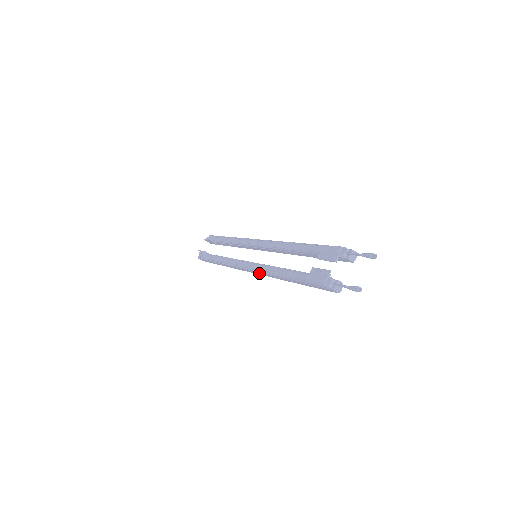
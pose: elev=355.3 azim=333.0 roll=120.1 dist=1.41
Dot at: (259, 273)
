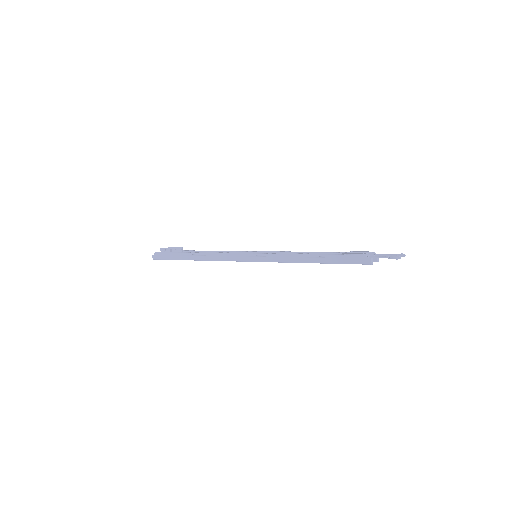
Dot at: (266, 258)
